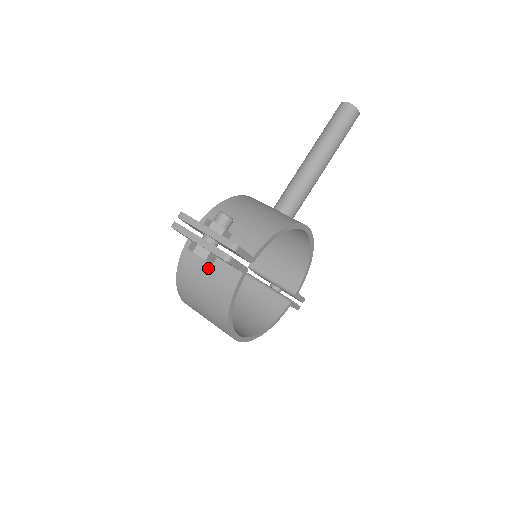
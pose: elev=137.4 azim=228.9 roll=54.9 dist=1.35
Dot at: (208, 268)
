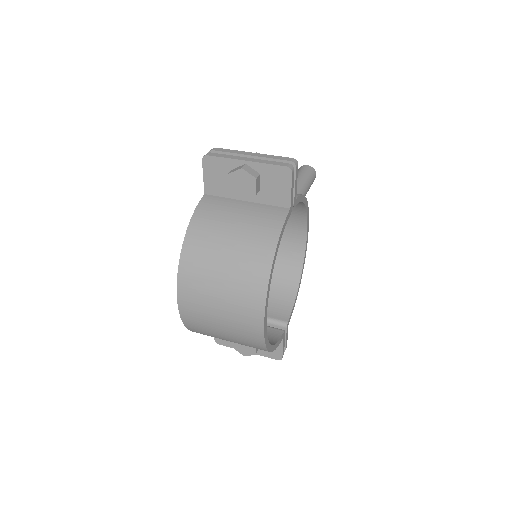
Dot at: (240, 212)
